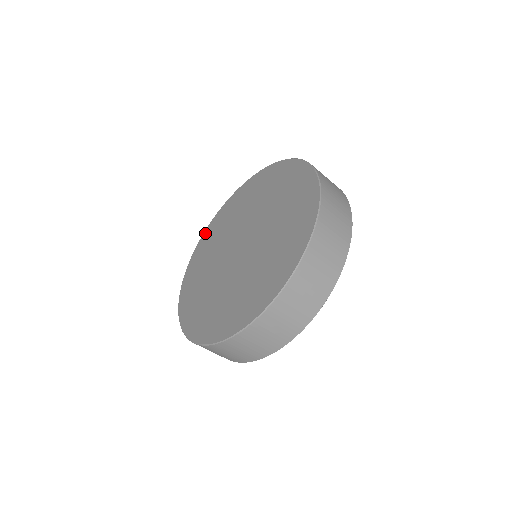
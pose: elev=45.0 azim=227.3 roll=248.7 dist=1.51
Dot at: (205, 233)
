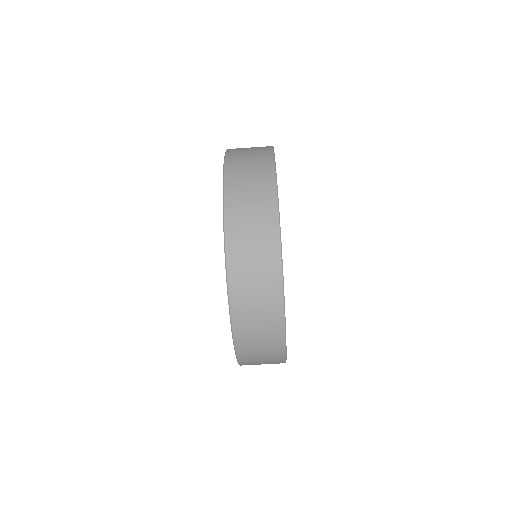
Dot at: occluded
